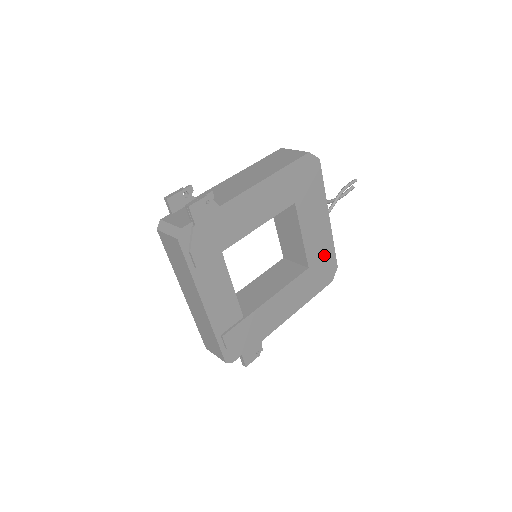
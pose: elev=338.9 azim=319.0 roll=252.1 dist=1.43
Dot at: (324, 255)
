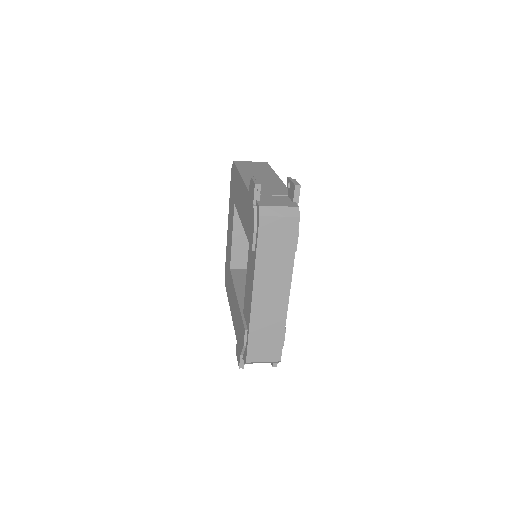
Dot at: occluded
